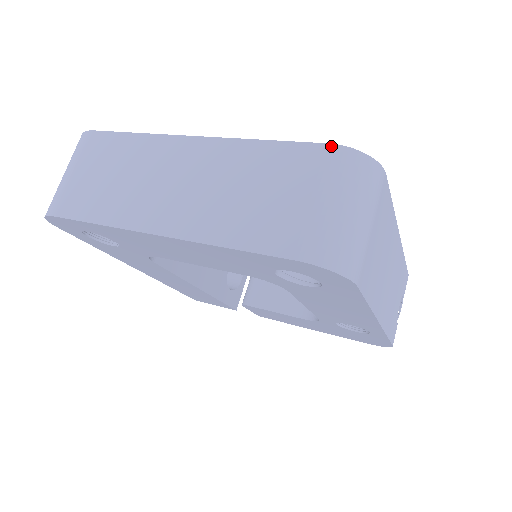
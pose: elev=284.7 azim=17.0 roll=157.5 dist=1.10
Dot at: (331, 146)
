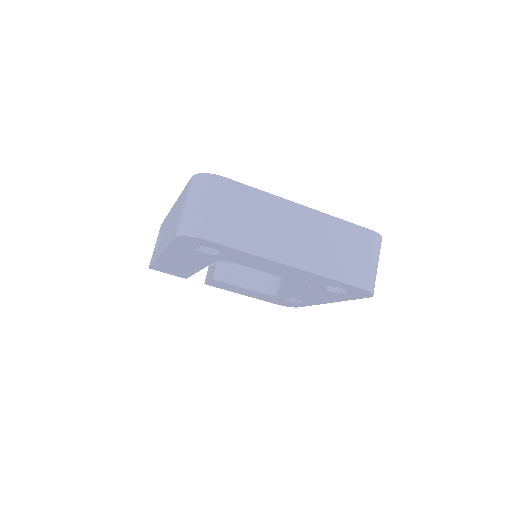
Dot at: (373, 232)
